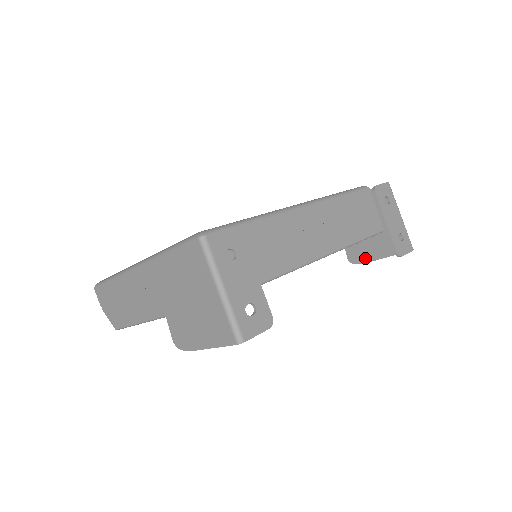
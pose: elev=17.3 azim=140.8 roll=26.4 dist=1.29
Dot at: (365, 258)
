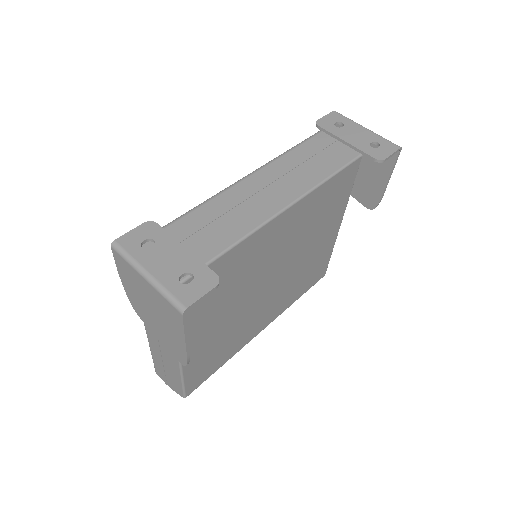
Dot at: (377, 194)
